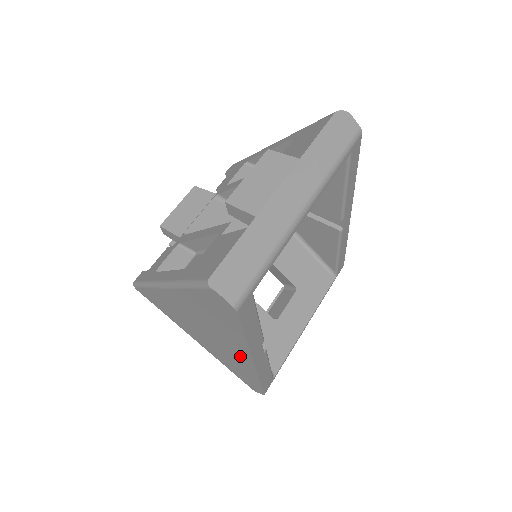
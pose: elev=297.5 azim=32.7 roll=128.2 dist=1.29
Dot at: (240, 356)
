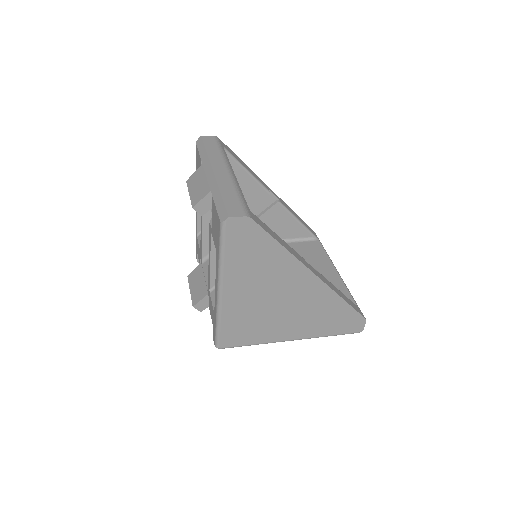
Dot at: (307, 286)
